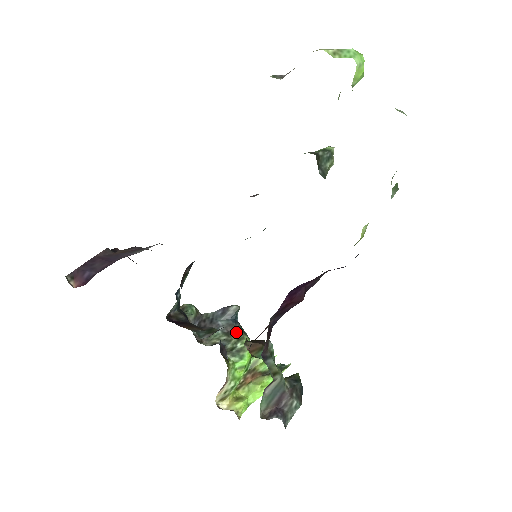
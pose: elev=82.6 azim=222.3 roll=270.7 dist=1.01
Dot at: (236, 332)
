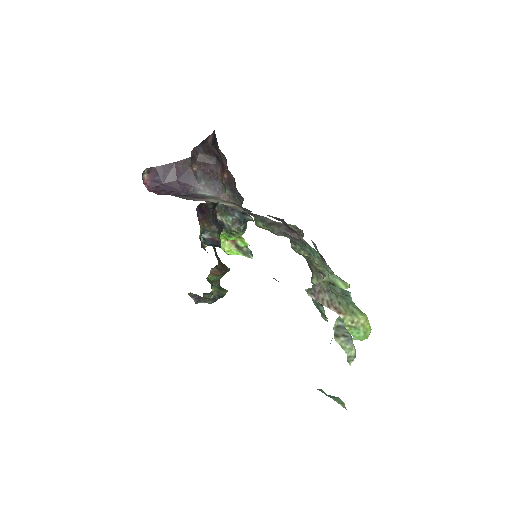
Dot at: (238, 228)
